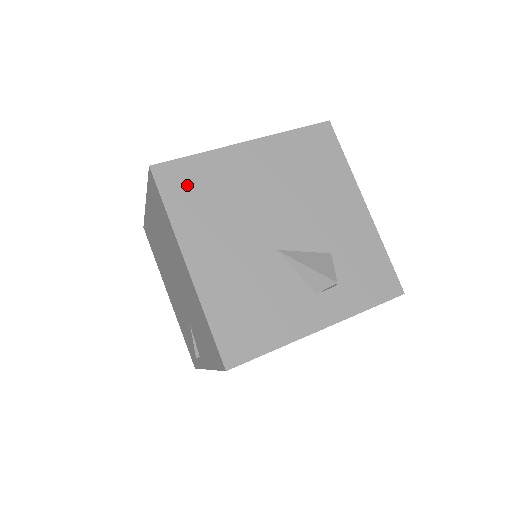
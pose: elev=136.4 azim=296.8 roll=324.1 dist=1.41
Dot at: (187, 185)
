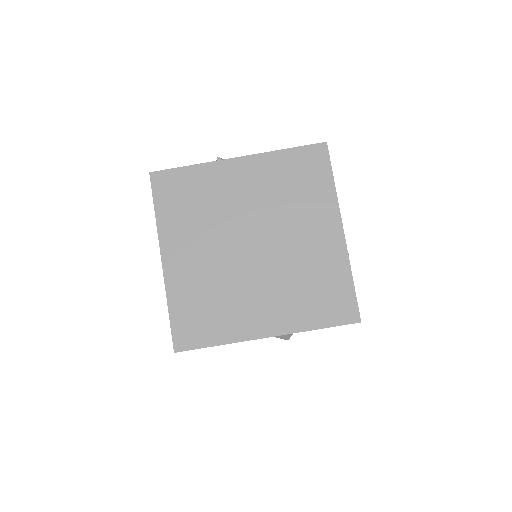
Dot at: occluded
